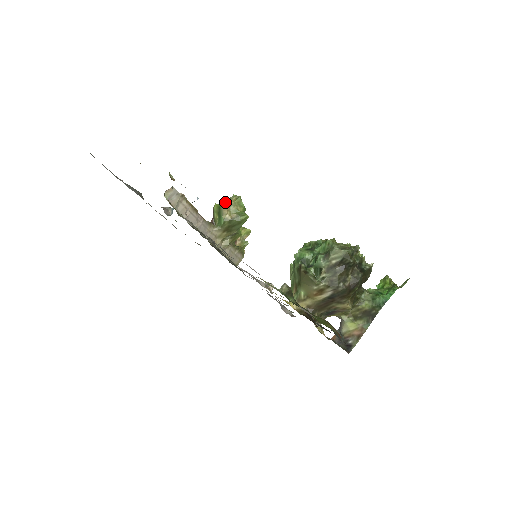
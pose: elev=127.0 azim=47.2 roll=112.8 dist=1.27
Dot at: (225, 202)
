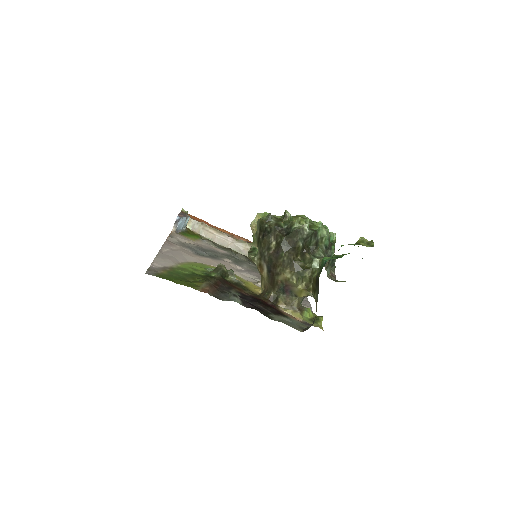
Dot at: occluded
